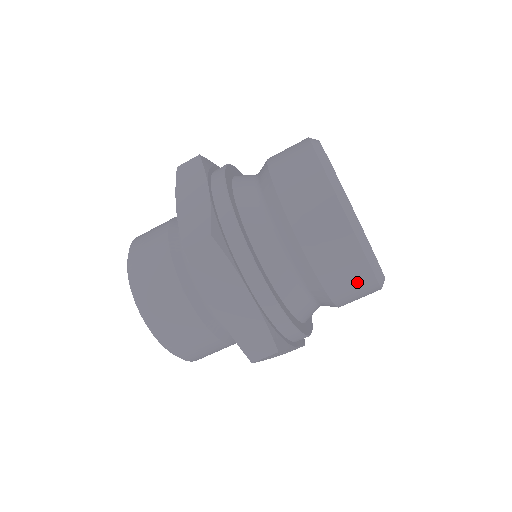
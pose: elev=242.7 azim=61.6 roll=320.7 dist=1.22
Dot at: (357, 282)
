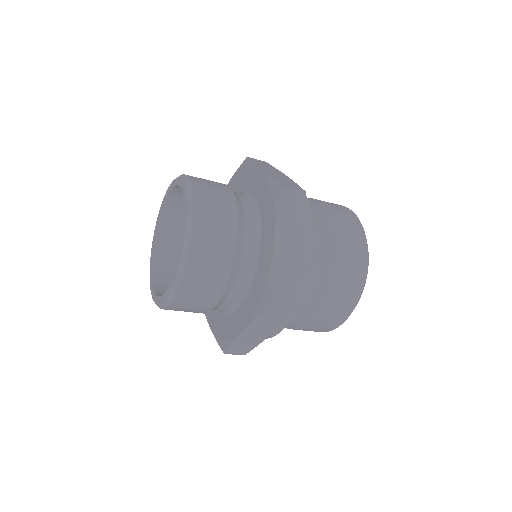
Dot at: occluded
